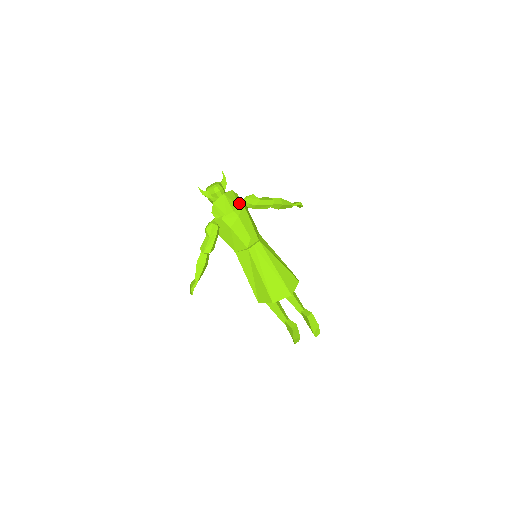
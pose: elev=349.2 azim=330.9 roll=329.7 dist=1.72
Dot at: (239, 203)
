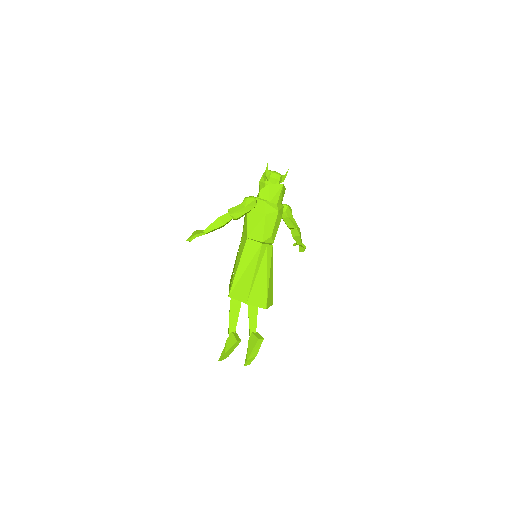
Dot at: occluded
